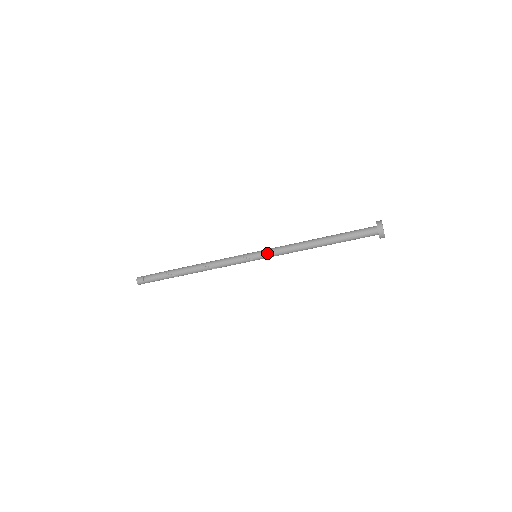
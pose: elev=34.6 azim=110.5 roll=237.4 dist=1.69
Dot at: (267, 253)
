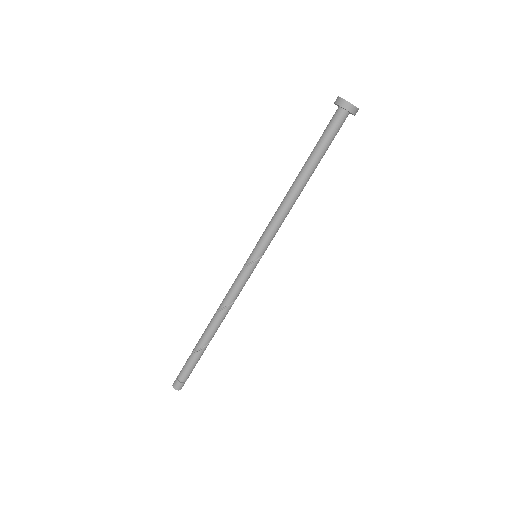
Dot at: (260, 241)
